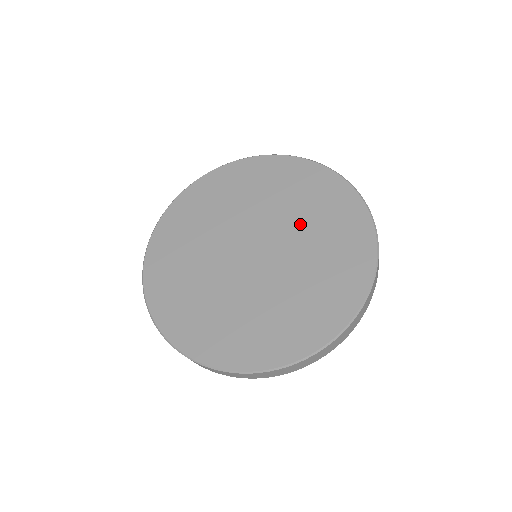
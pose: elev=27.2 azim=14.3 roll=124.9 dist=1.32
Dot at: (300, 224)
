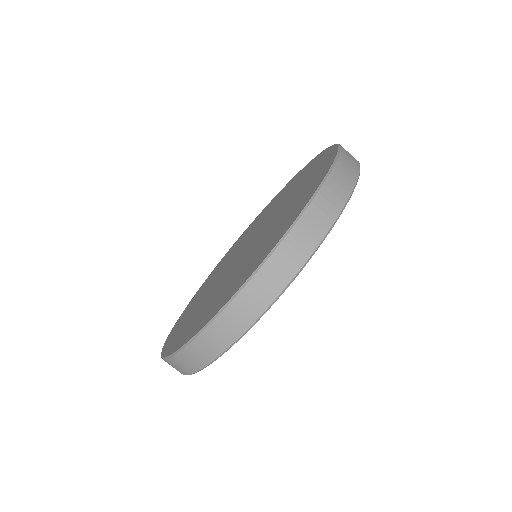
Dot at: (281, 212)
